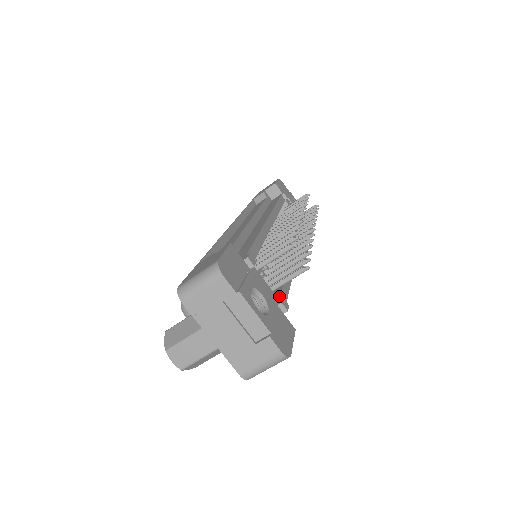
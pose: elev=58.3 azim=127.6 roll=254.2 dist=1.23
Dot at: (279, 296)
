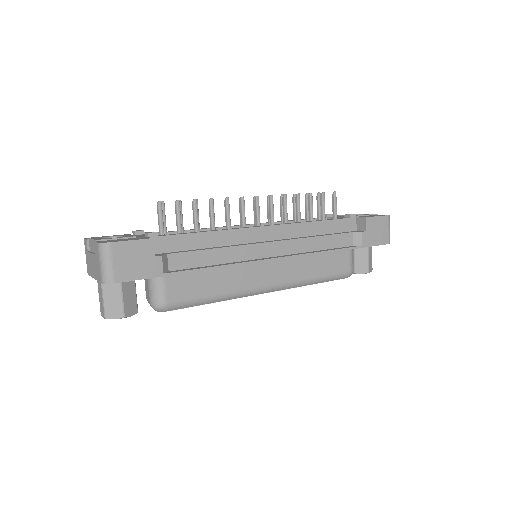
Dot at: (161, 235)
